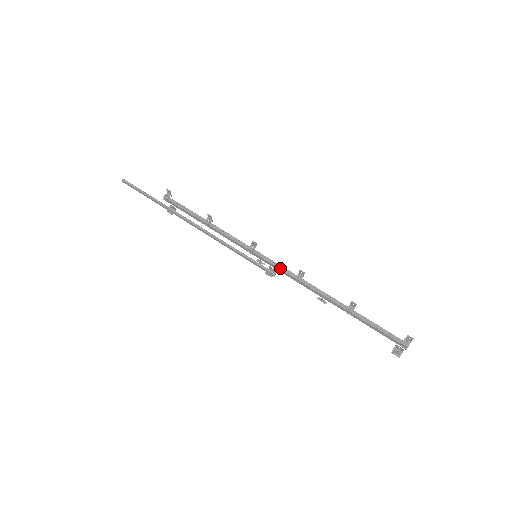
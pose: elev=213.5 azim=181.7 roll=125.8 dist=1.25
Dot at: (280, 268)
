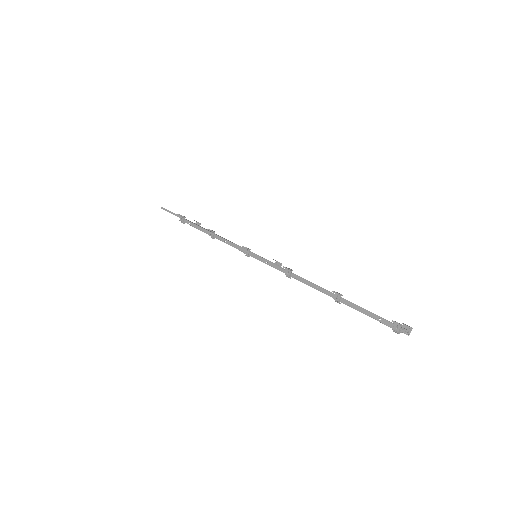
Dot at: (272, 266)
